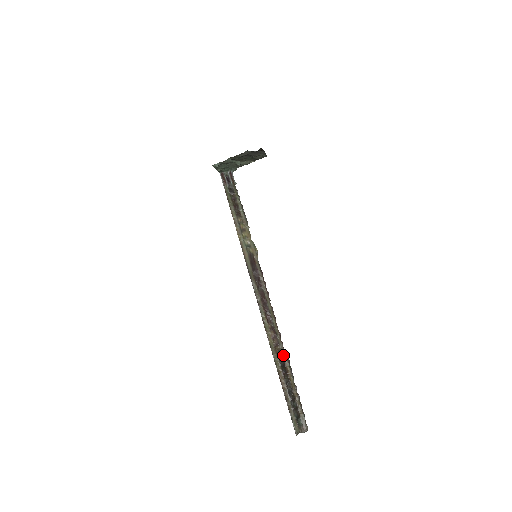
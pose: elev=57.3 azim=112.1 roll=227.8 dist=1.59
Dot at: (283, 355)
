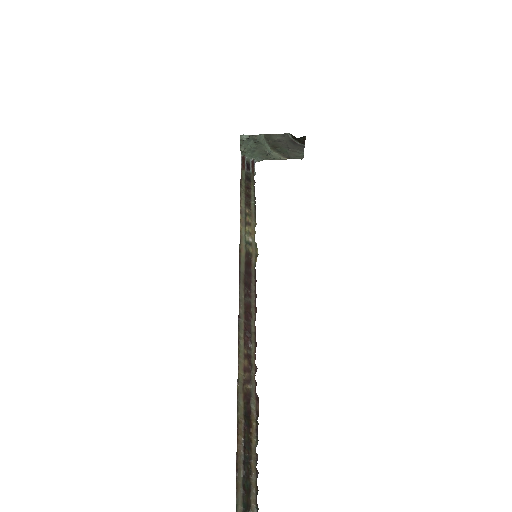
Dot at: (252, 400)
